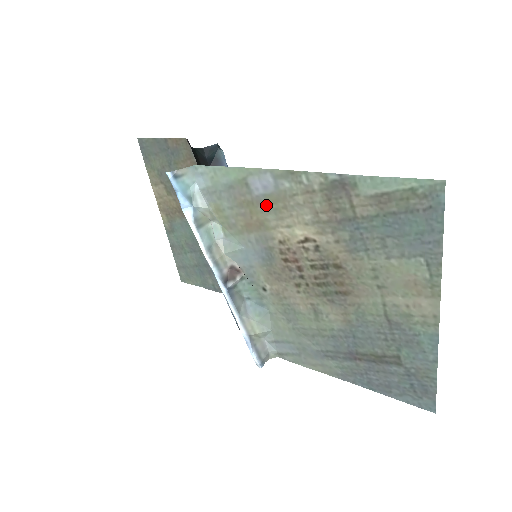
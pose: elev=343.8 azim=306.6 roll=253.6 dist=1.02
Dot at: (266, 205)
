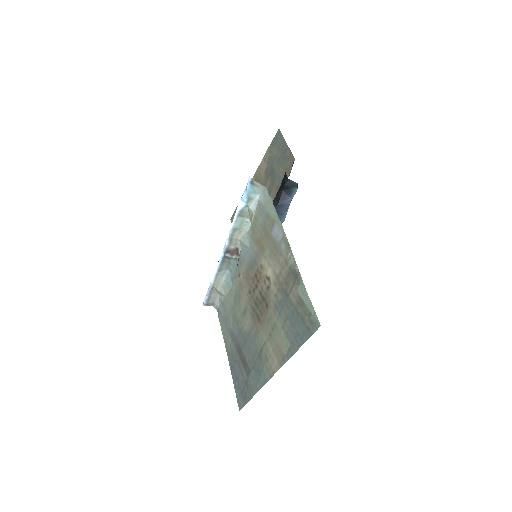
Dot at: (271, 243)
